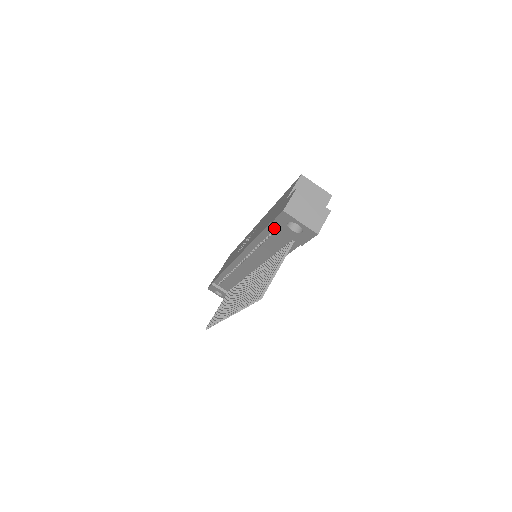
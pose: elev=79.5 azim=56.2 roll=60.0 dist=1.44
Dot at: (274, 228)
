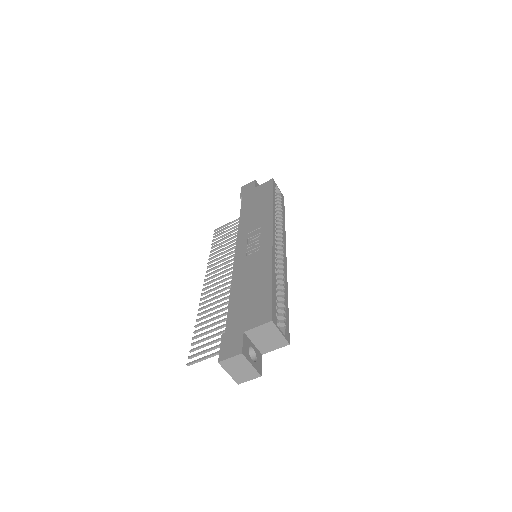
Dot at: occluded
